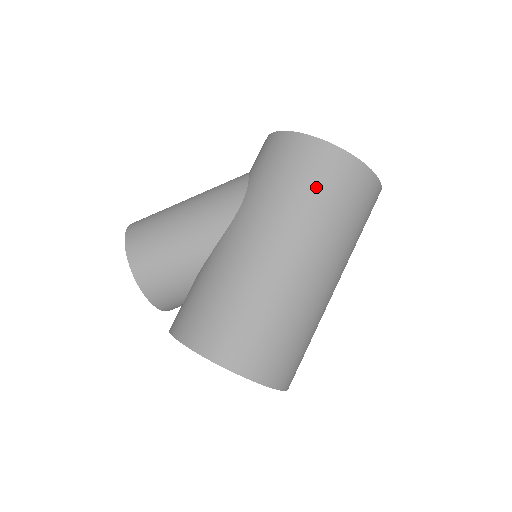
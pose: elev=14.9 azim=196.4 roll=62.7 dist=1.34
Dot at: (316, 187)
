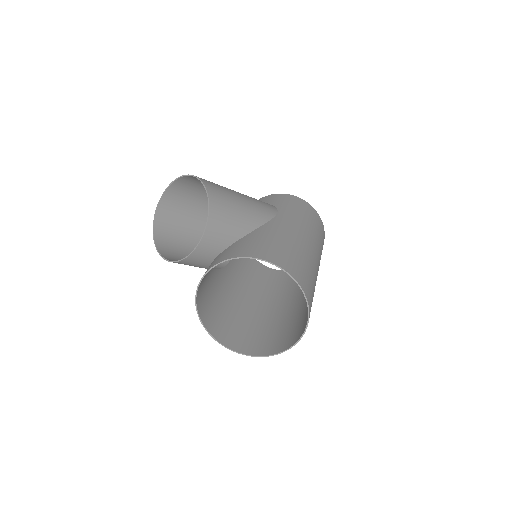
Dot at: (318, 229)
